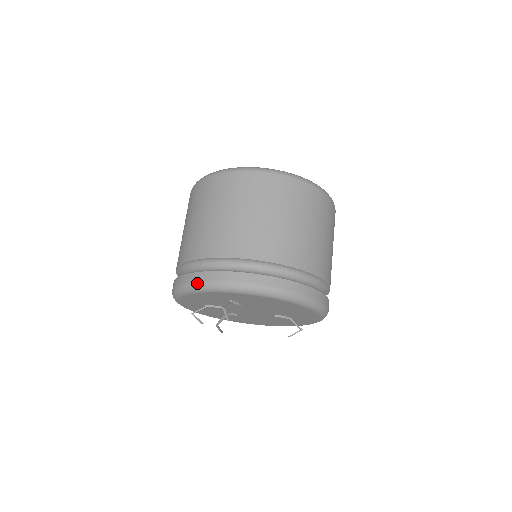
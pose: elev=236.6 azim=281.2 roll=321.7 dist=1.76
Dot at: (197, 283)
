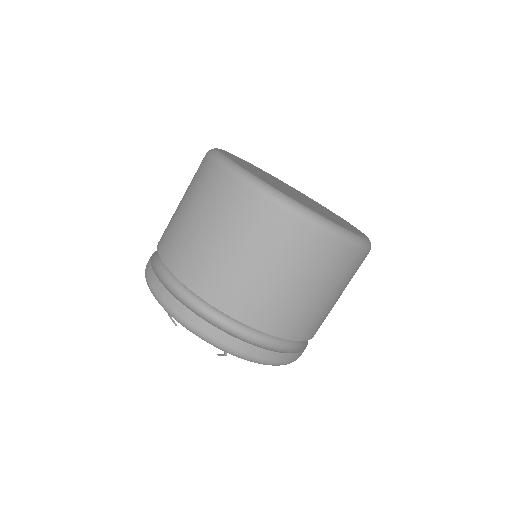
Dot at: (217, 343)
